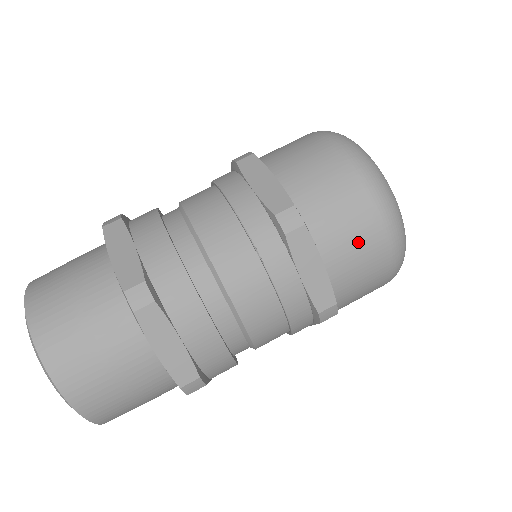
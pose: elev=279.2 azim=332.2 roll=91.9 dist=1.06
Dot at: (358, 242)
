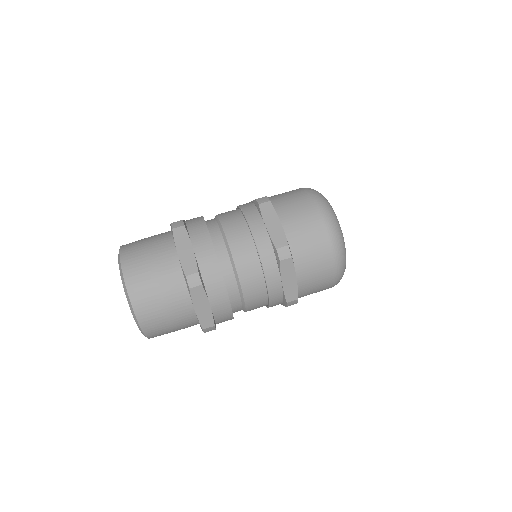
Dot at: (318, 270)
